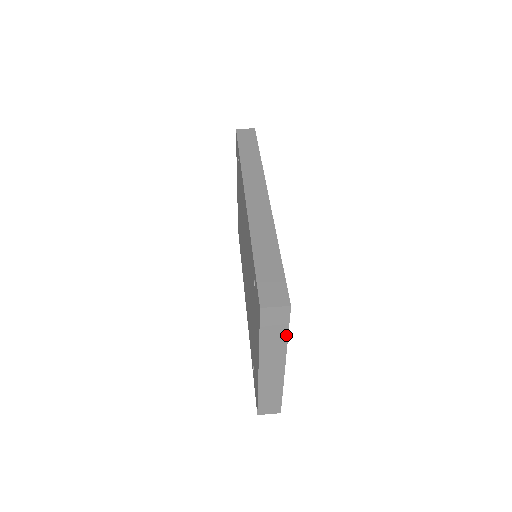
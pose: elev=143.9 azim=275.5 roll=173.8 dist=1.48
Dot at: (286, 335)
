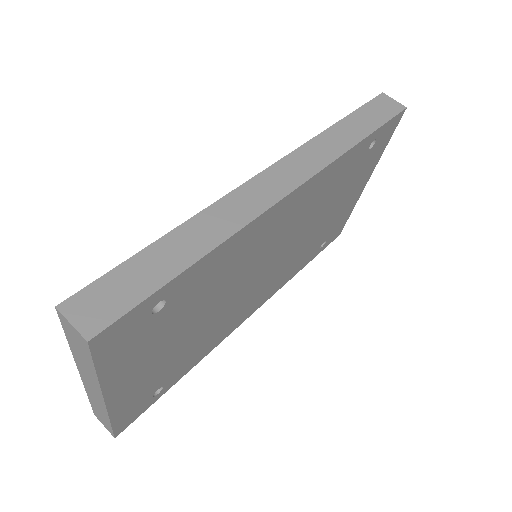
Dot at: (94, 370)
